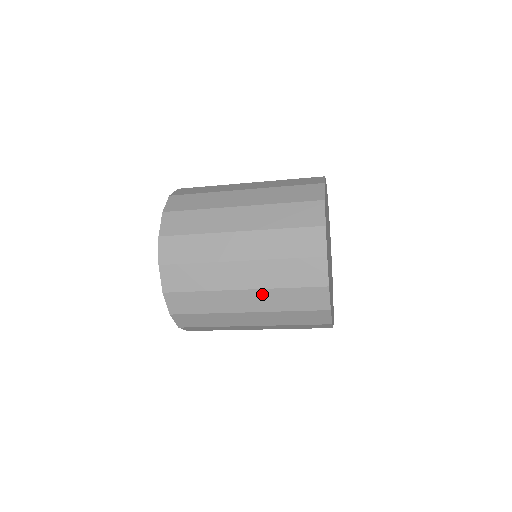
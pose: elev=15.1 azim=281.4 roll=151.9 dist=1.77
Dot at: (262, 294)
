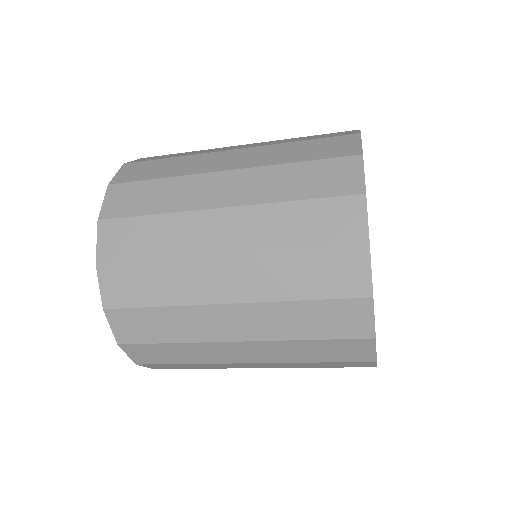
Dot at: (277, 364)
